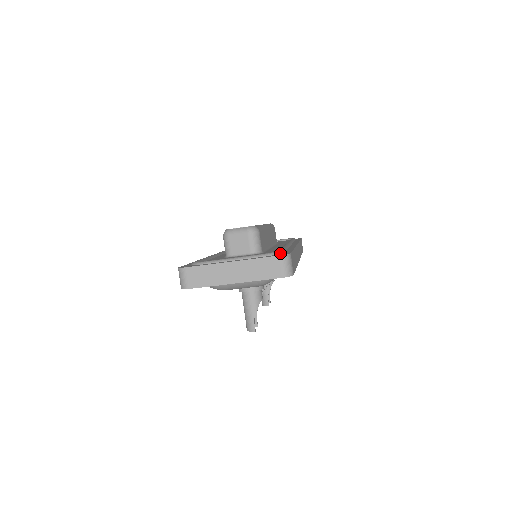
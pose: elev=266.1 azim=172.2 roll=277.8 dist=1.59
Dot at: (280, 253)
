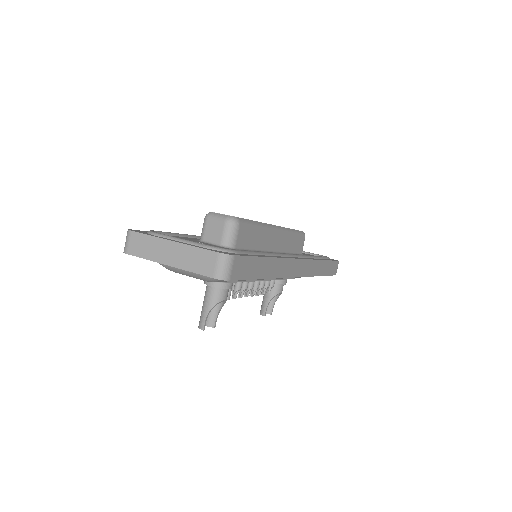
Dot at: (230, 252)
